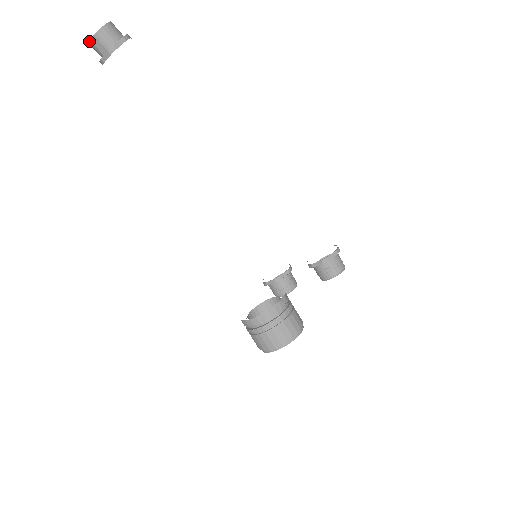
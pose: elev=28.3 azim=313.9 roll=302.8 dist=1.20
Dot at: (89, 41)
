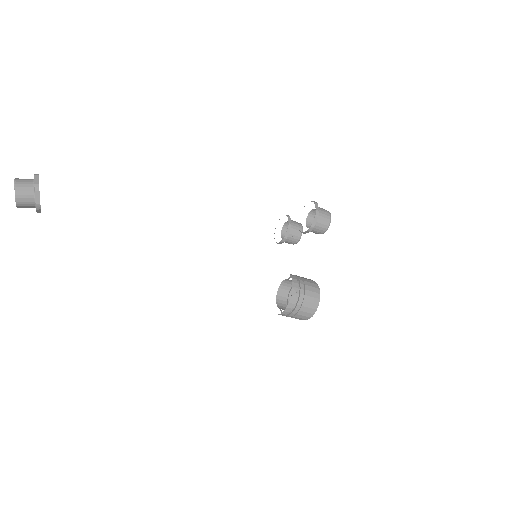
Dot at: occluded
